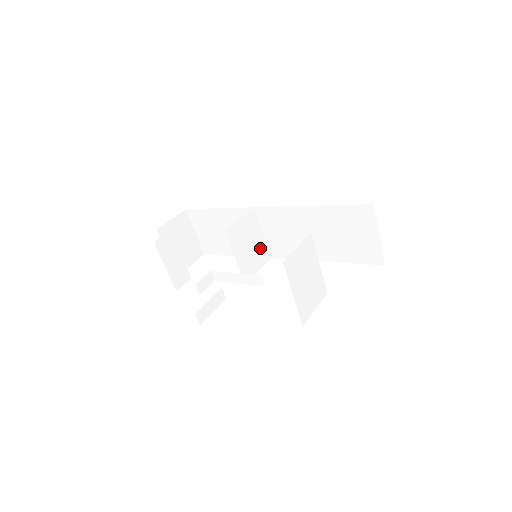
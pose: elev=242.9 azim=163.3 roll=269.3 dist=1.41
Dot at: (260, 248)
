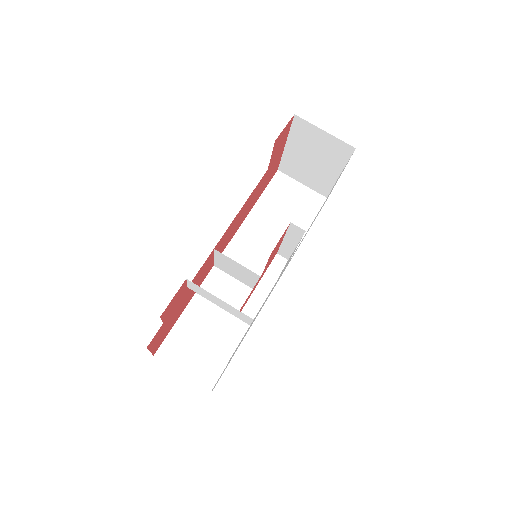
Dot at: (251, 285)
